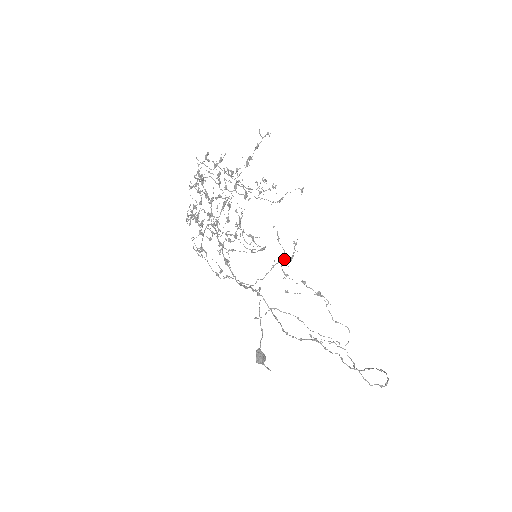
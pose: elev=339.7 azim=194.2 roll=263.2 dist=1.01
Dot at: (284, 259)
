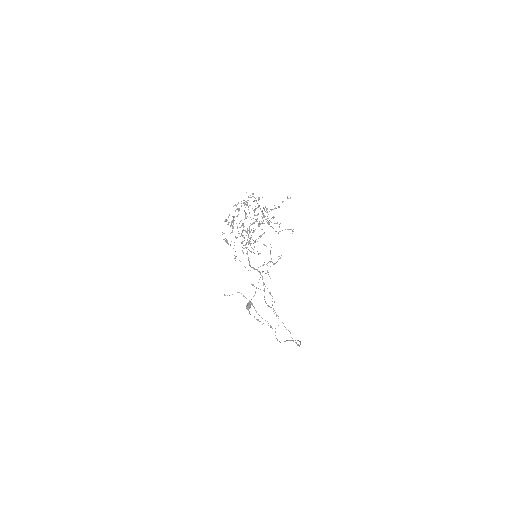
Dot at: occluded
